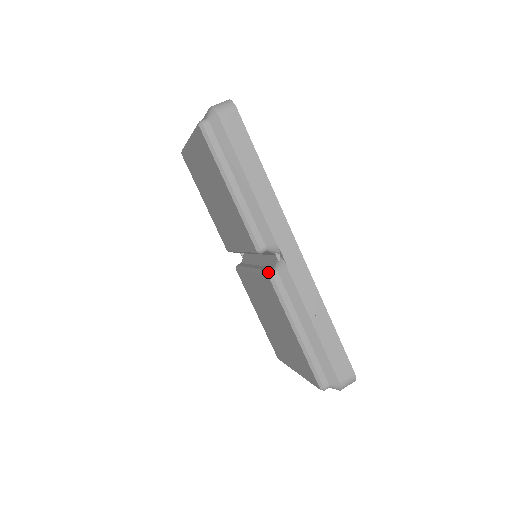
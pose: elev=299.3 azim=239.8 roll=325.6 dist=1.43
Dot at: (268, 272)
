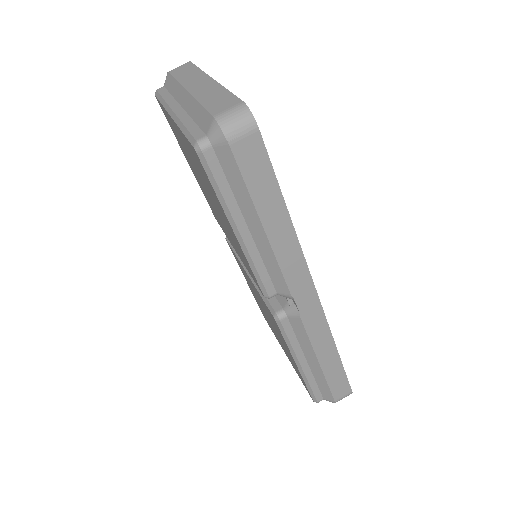
Dot at: (275, 315)
